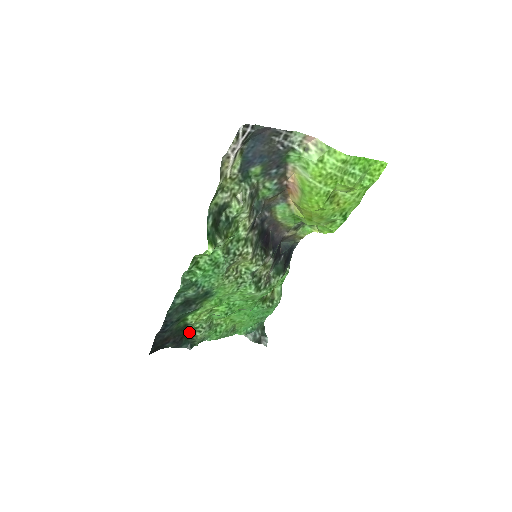
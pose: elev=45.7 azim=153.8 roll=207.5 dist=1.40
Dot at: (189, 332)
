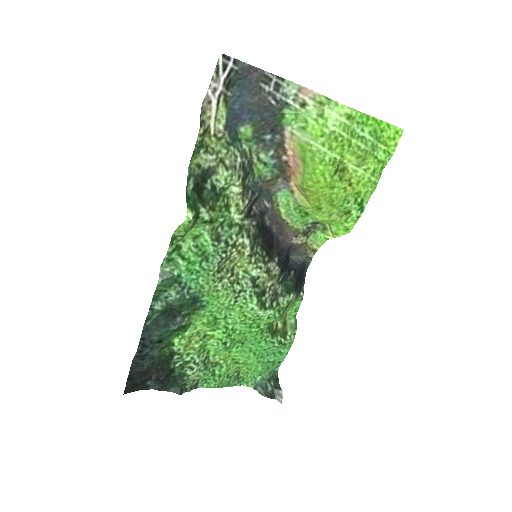
Dot at: (178, 368)
